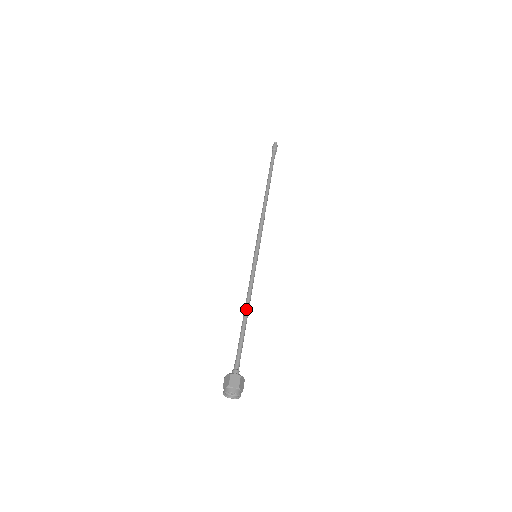
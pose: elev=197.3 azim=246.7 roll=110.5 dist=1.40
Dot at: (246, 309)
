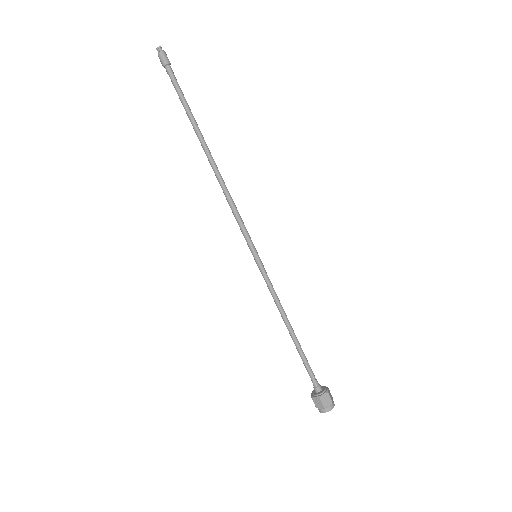
Dot at: (286, 326)
